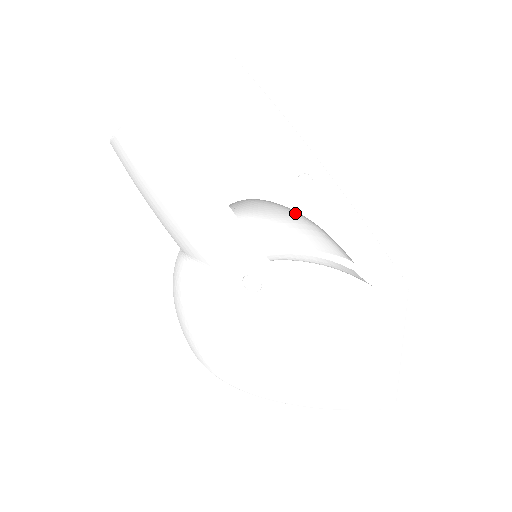
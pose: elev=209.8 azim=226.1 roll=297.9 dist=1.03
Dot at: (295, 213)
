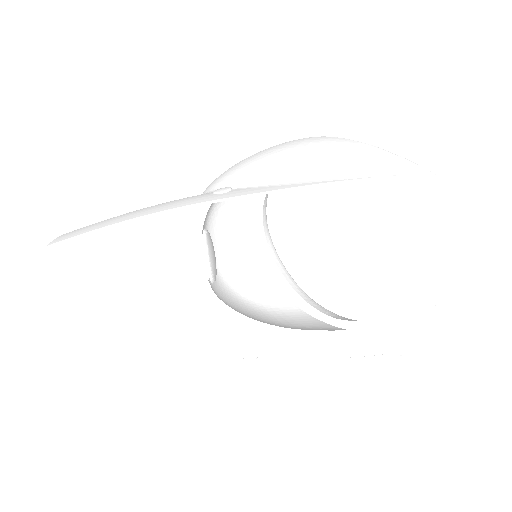
Dot at: occluded
